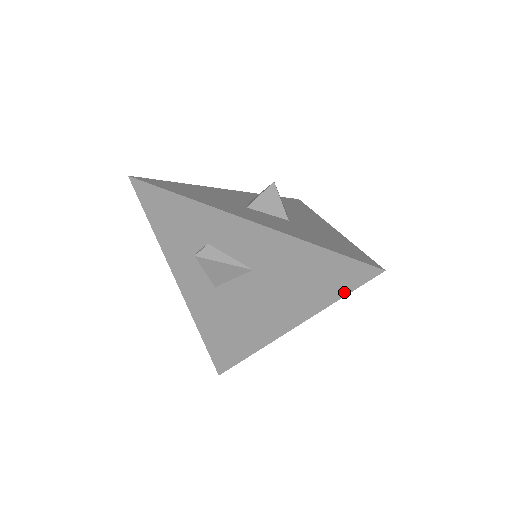
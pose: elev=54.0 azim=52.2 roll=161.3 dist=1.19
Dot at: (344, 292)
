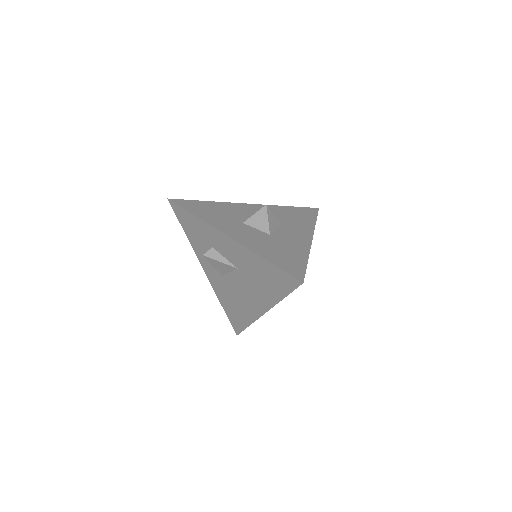
Dot at: (286, 293)
